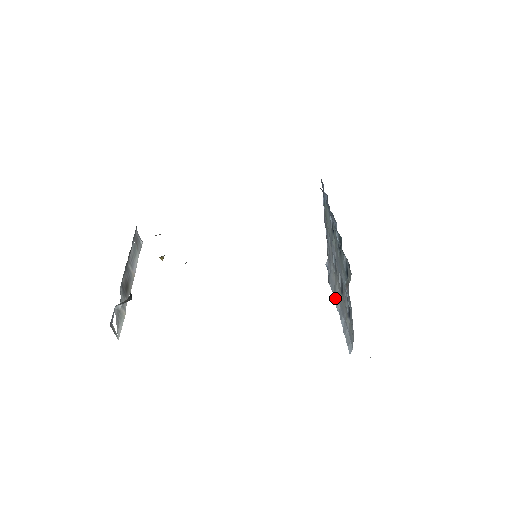
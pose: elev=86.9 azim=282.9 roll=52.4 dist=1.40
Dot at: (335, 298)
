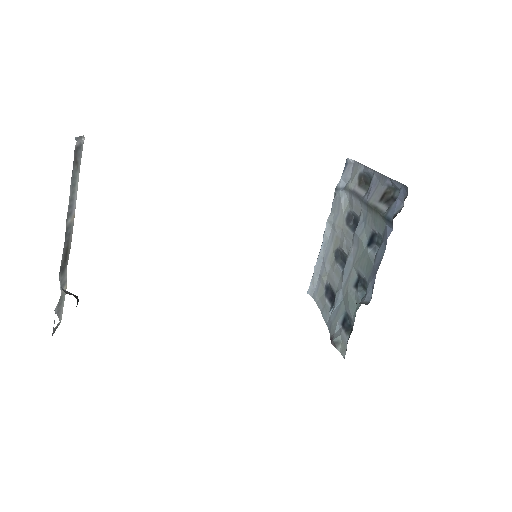
Dot at: (329, 223)
